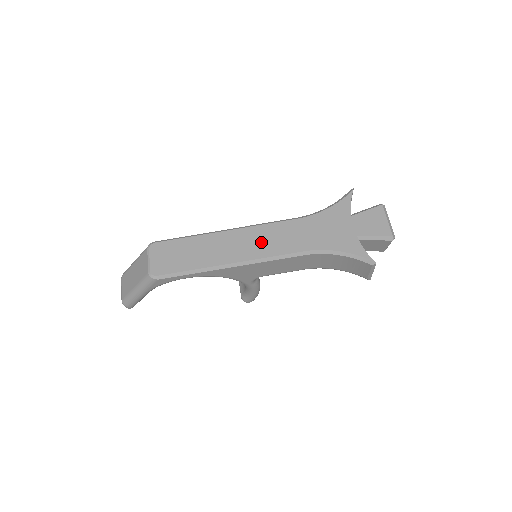
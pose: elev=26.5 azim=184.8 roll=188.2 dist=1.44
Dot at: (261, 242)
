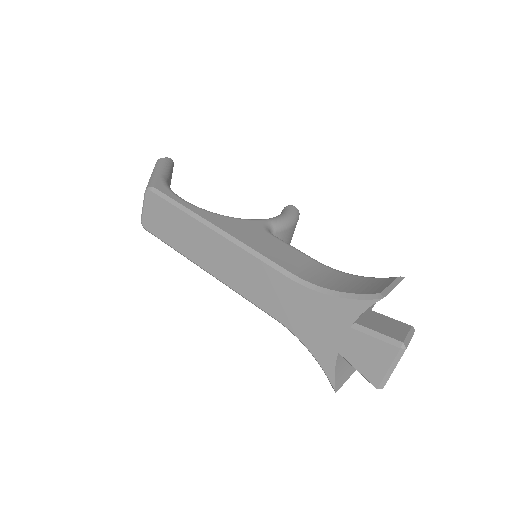
Dot at: (240, 273)
